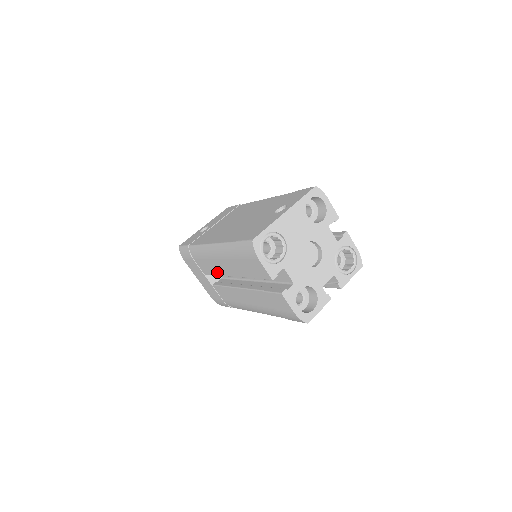
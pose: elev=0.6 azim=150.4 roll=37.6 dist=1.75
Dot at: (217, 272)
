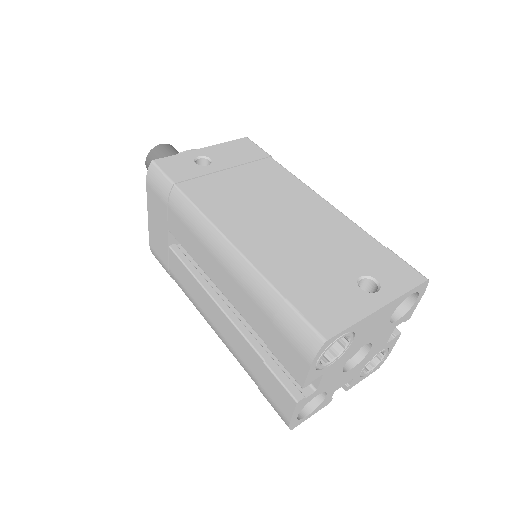
Dot at: (198, 260)
